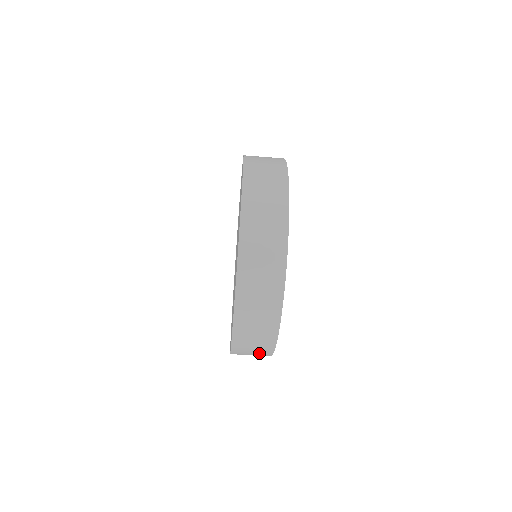
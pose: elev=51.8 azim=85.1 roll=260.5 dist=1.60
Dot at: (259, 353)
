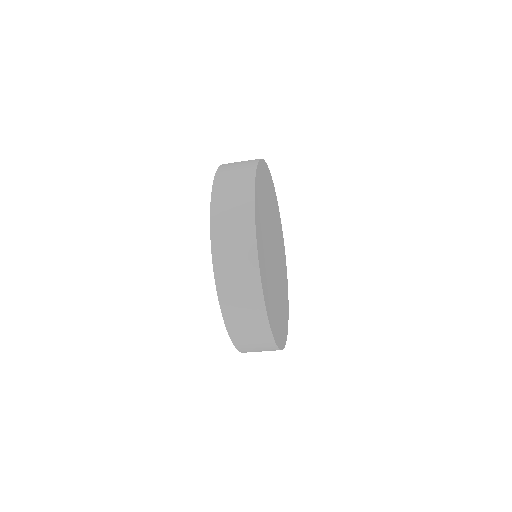
Dot at: occluded
